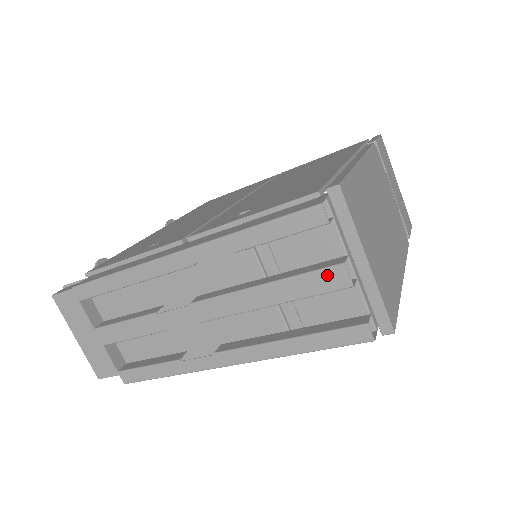
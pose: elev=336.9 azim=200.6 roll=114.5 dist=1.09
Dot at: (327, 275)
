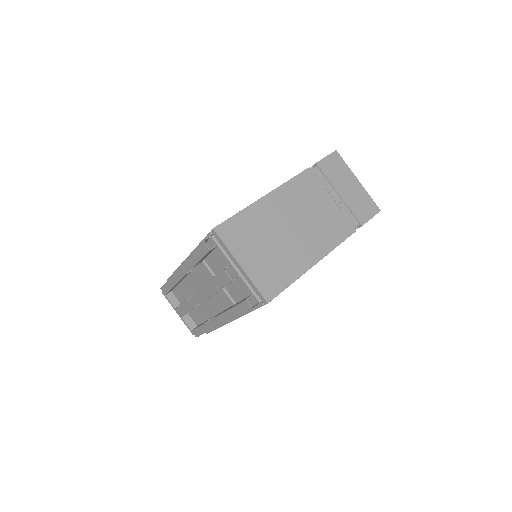
Dot at: (222, 276)
